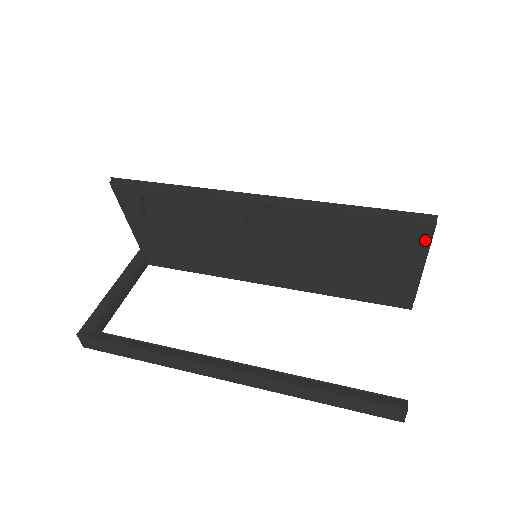
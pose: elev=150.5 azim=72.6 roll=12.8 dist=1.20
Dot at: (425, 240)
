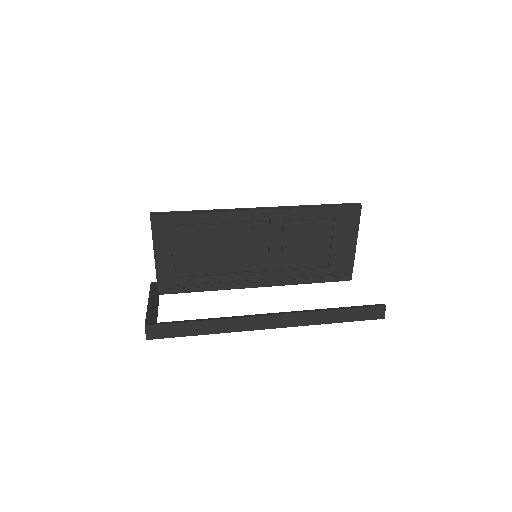
Dot at: (357, 220)
